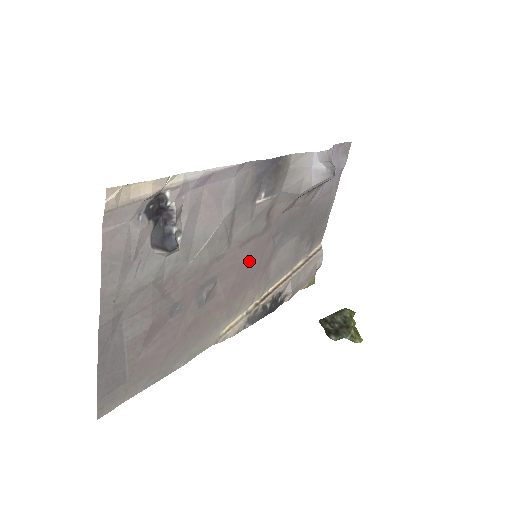
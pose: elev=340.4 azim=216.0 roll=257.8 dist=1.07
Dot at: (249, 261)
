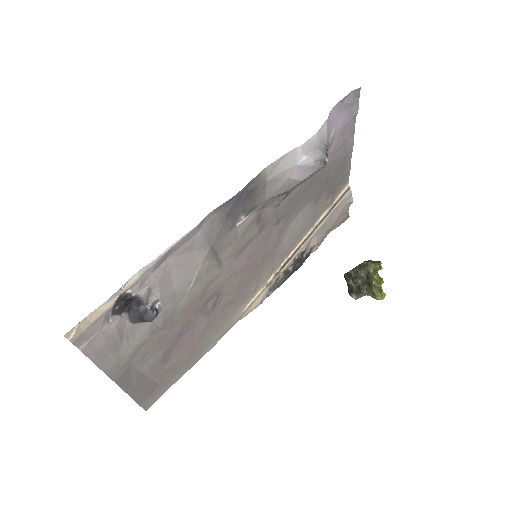
Dot at: (251, 259)
